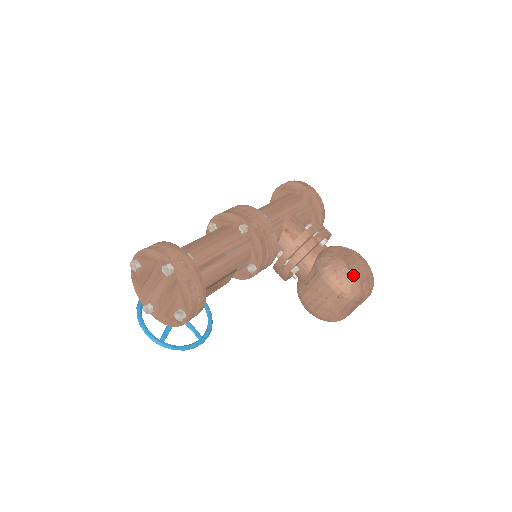
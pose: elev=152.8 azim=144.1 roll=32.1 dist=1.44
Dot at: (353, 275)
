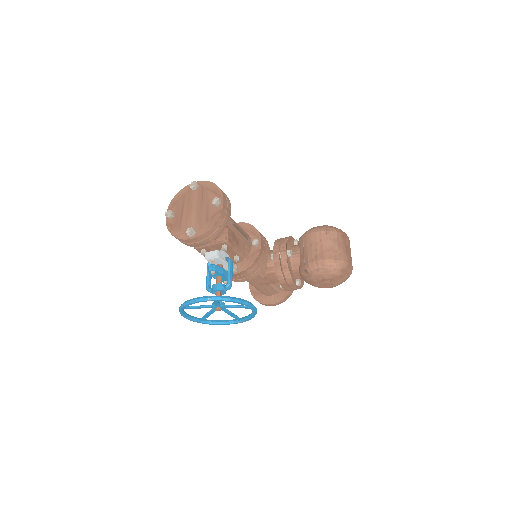
Dot at: occluded
